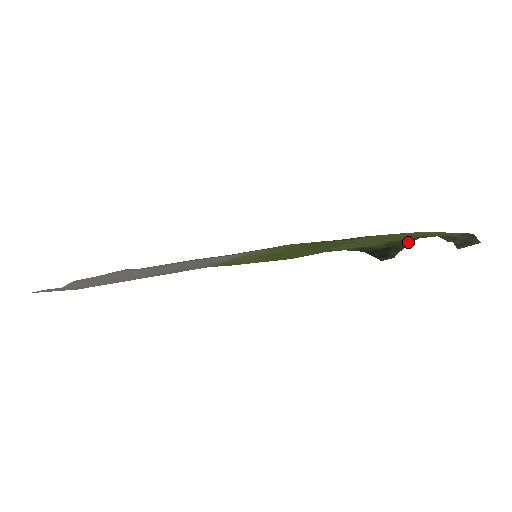
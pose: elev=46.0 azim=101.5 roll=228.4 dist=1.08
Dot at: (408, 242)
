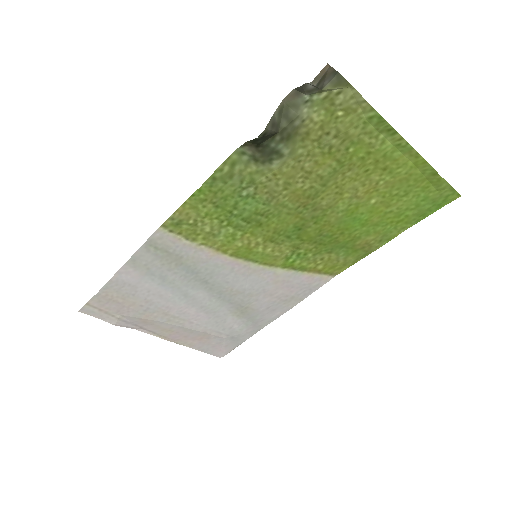
Dot at: (278, 113)
